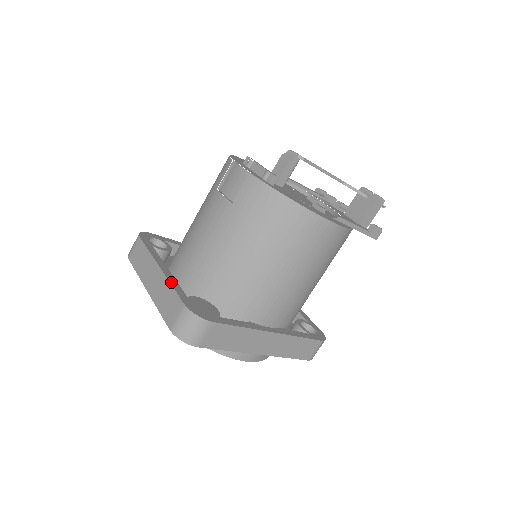
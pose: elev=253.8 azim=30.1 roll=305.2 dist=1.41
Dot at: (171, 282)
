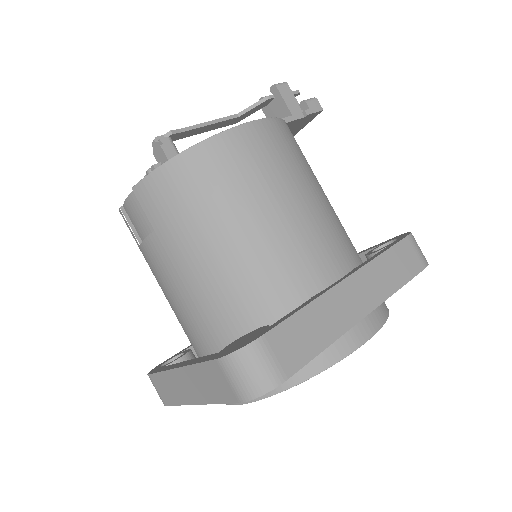
Dot at: (194, 363)
